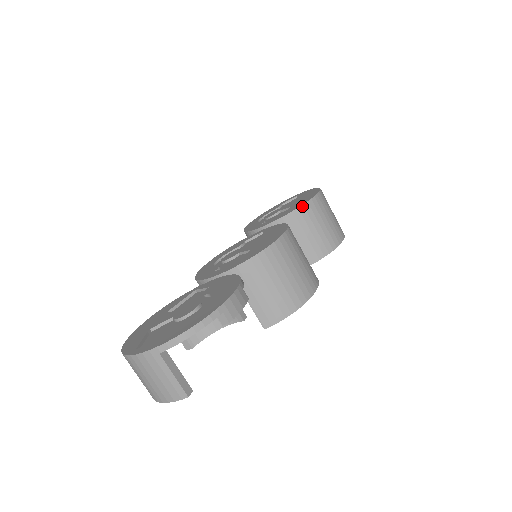
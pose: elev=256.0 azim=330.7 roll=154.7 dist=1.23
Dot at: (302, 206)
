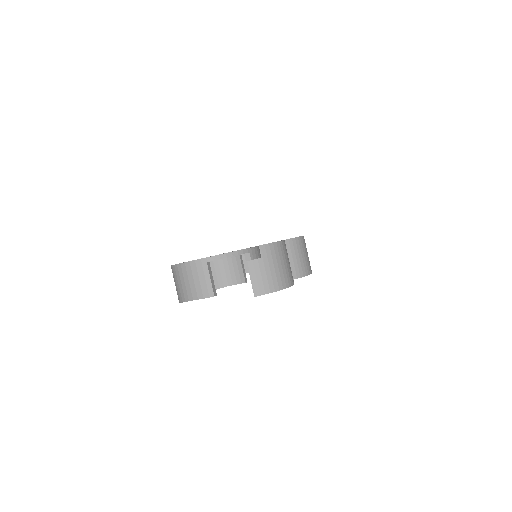
Dot at: (291, 239)
